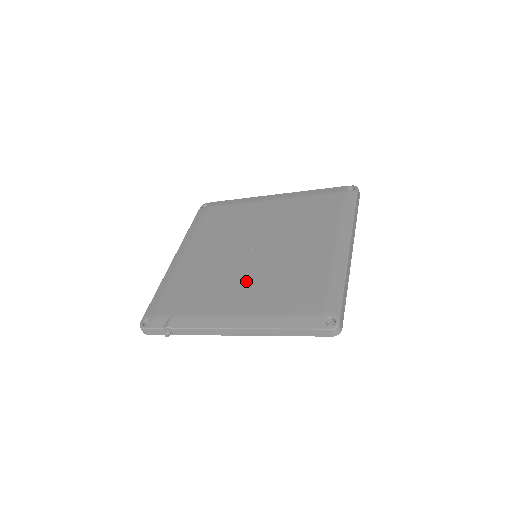
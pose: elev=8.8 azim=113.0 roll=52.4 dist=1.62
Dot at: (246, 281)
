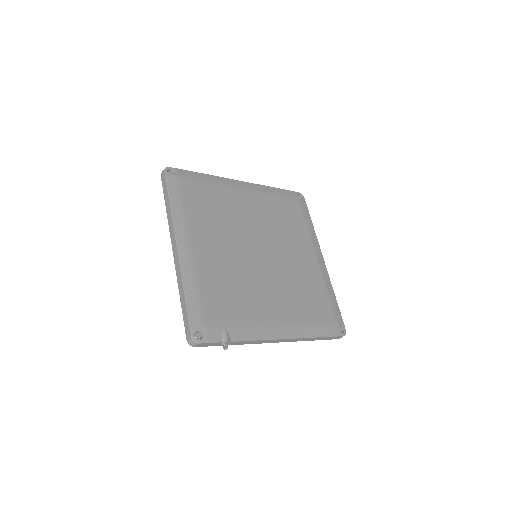
Dot at: (271, 289)
